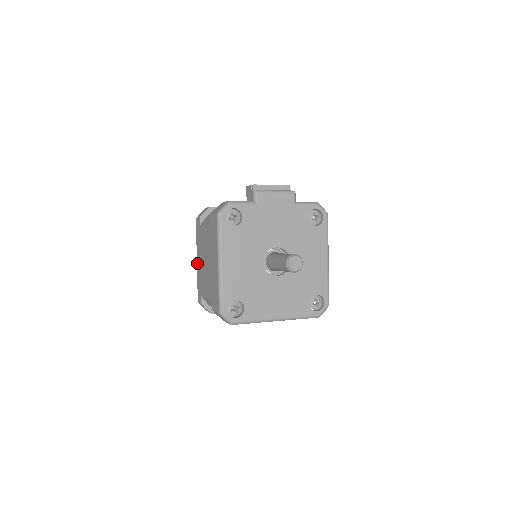
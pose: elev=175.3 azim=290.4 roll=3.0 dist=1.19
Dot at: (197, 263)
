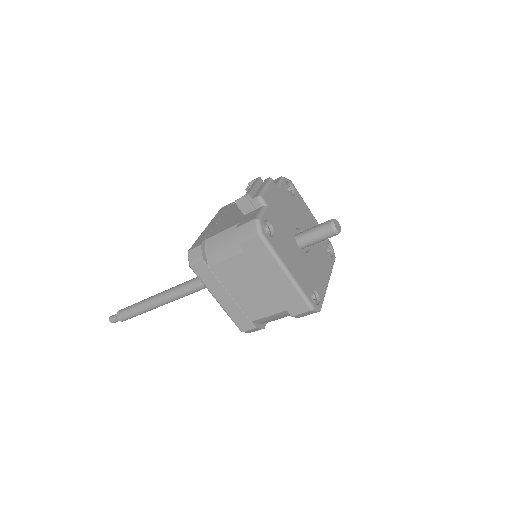
Dot at: (221, 302)
